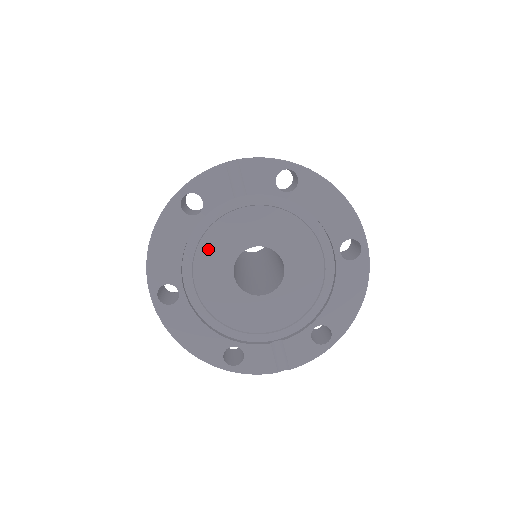
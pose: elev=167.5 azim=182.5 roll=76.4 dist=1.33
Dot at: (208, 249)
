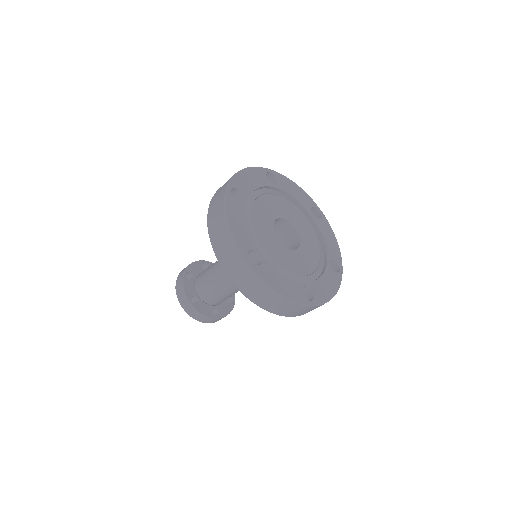
Dot at: (257, 224)
